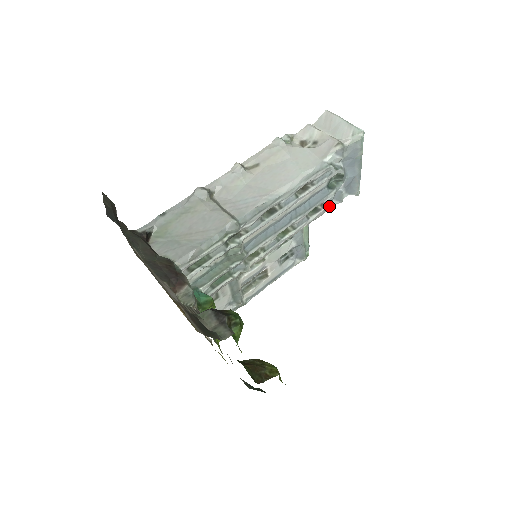
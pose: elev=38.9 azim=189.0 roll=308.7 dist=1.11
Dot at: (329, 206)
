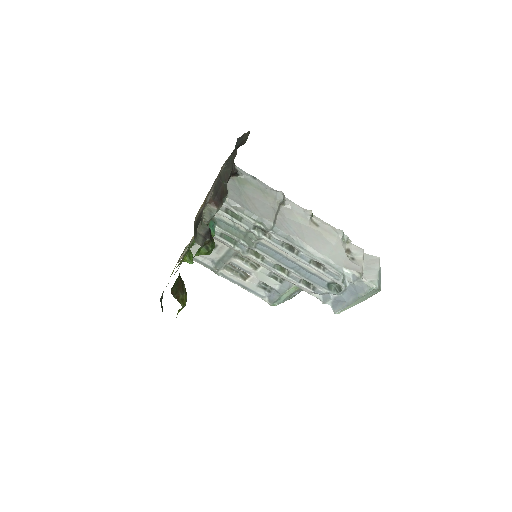
Dot at: (316, 295)
